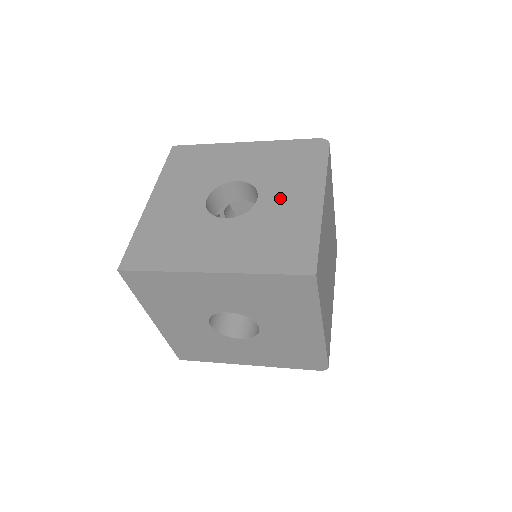
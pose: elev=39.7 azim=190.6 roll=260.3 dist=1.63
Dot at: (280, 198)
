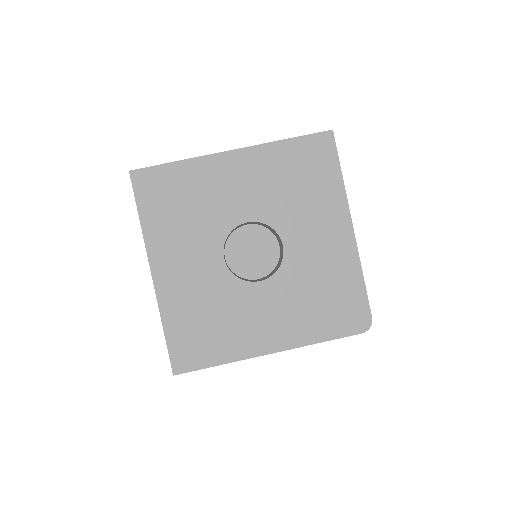
Dot at: occluded
